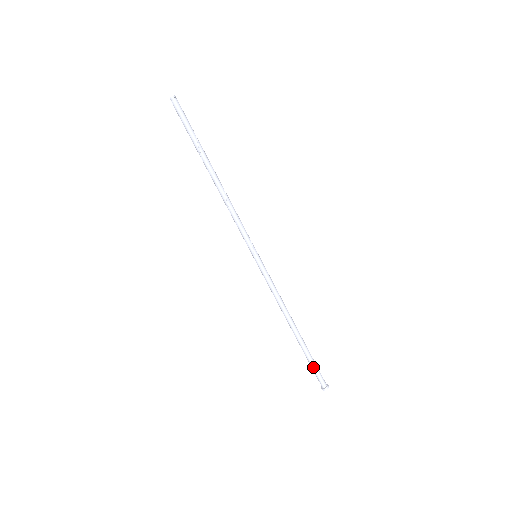
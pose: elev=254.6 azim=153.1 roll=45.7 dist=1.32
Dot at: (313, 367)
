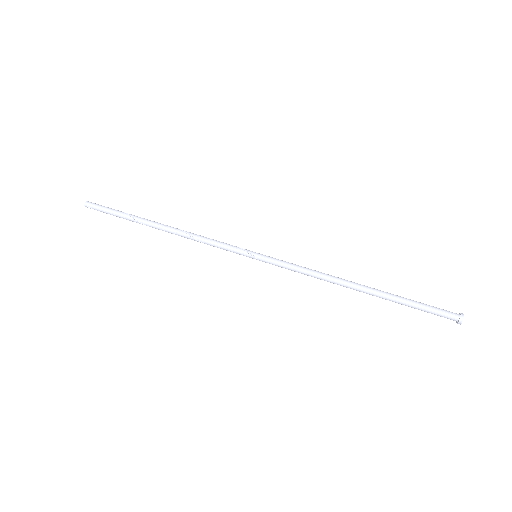
Dot at: (421, 307)
